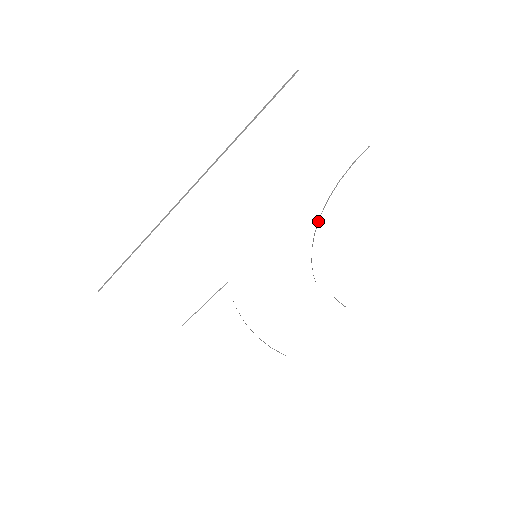
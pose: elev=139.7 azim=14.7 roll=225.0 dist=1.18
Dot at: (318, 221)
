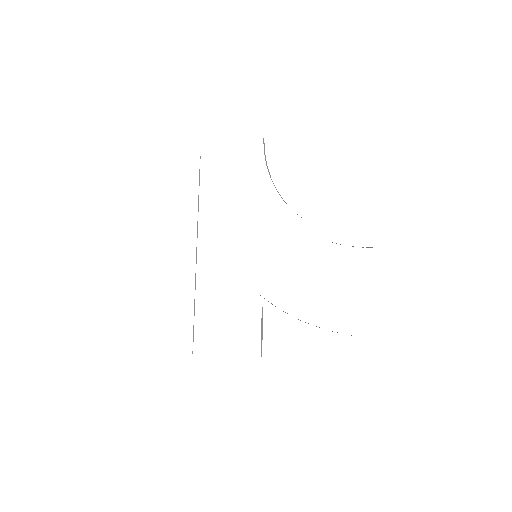
Dot at: occluded
